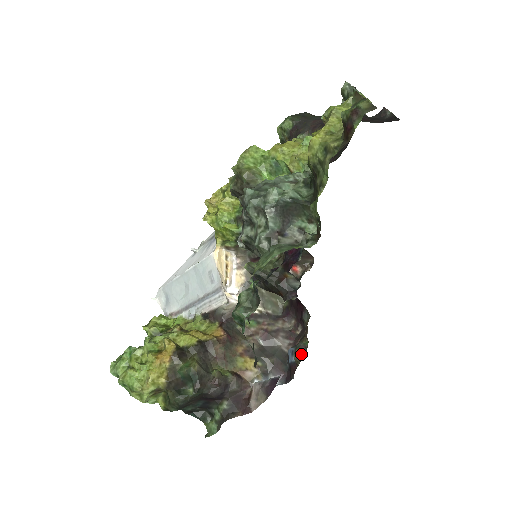
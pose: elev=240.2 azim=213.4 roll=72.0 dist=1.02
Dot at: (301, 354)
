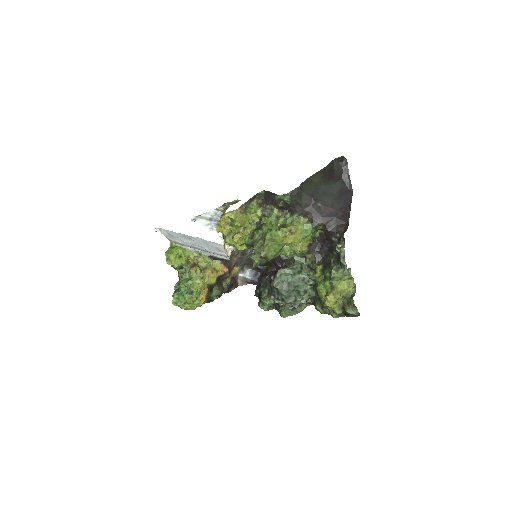
Dot at: occluded
